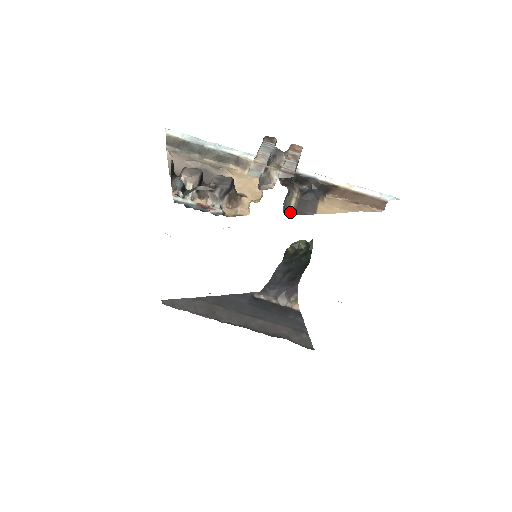
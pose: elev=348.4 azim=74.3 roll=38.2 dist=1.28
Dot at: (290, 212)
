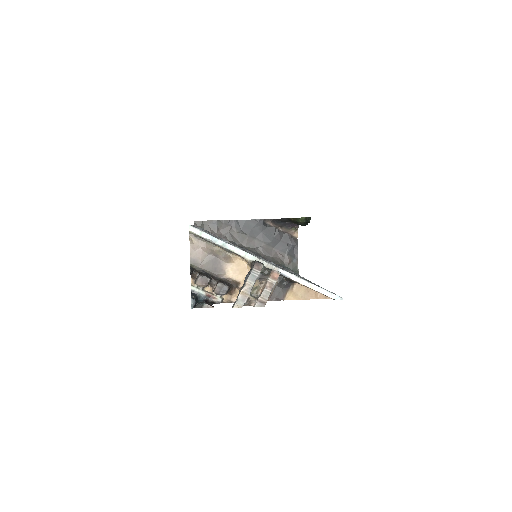
Dot at: occluded
